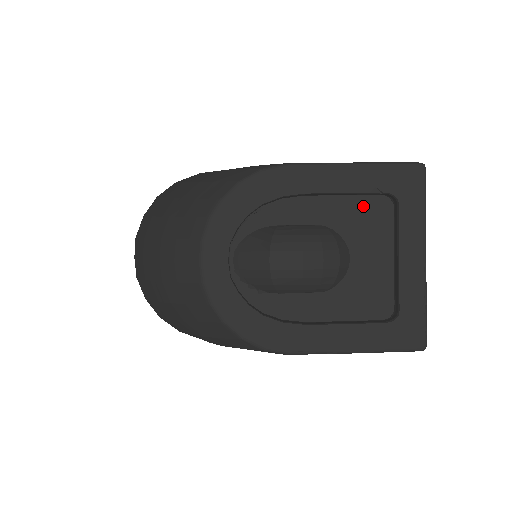
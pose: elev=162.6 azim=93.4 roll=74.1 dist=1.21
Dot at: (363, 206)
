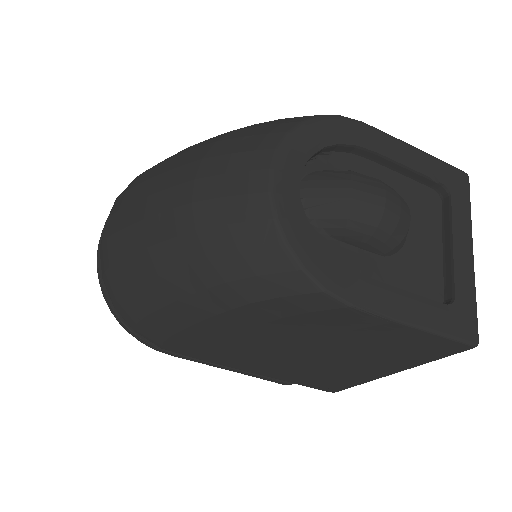
Dot at: (418, 191)
